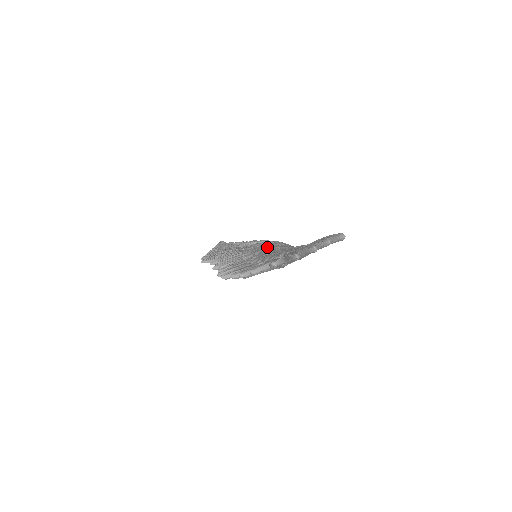
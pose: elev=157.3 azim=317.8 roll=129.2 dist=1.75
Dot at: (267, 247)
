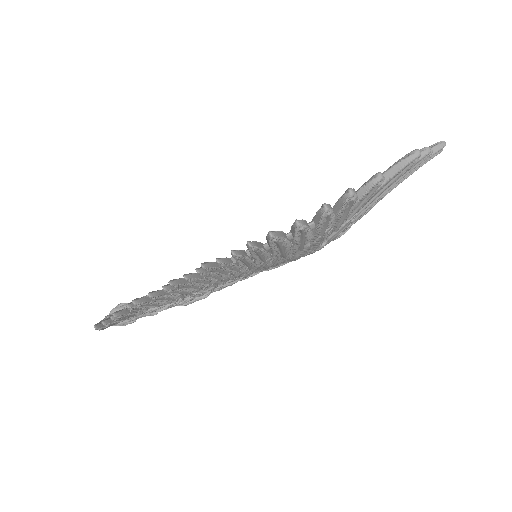
Dot at: occluded
